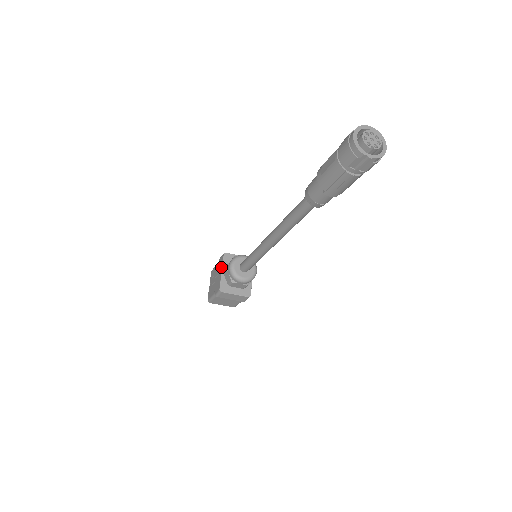
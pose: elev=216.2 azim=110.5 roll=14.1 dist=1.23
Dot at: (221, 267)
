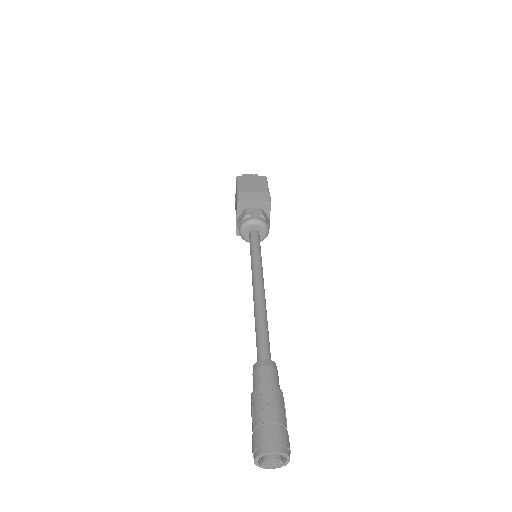
Dot at: (236, 211)
